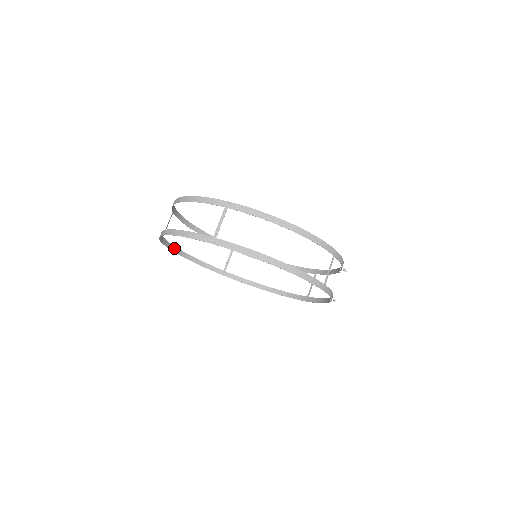
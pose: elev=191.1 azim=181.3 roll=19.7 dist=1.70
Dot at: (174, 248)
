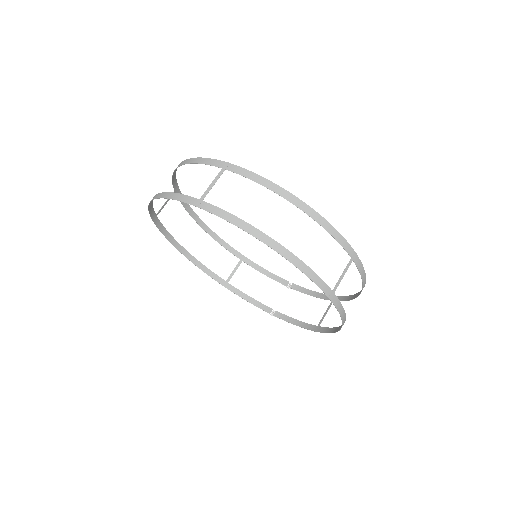
Dot at: (166, 194)
